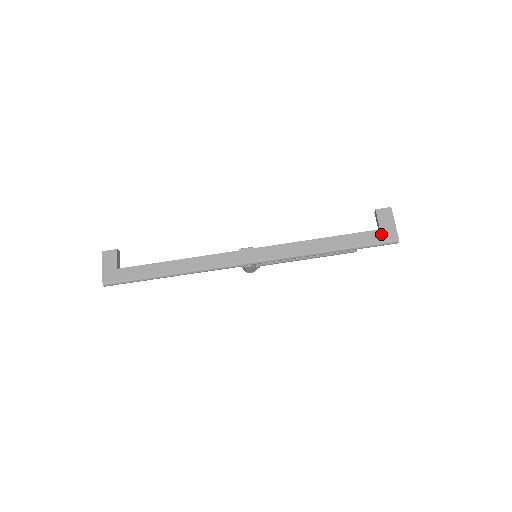
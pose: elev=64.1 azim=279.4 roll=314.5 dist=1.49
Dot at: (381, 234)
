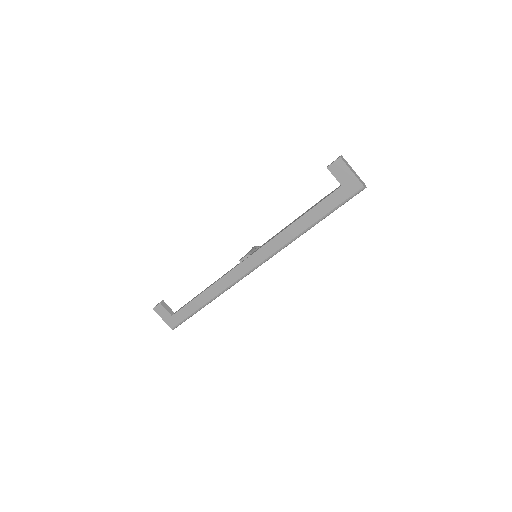
Dot at: (345, 190)
